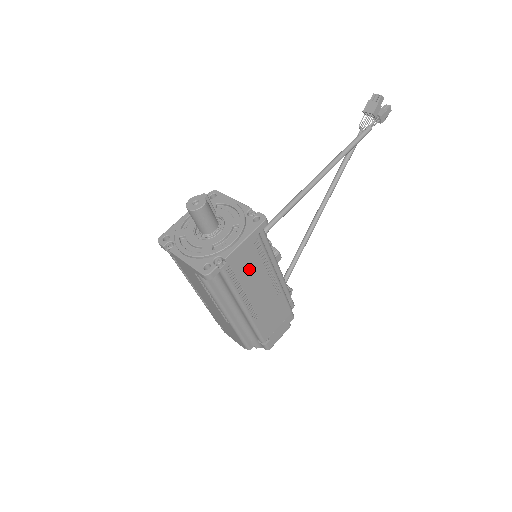
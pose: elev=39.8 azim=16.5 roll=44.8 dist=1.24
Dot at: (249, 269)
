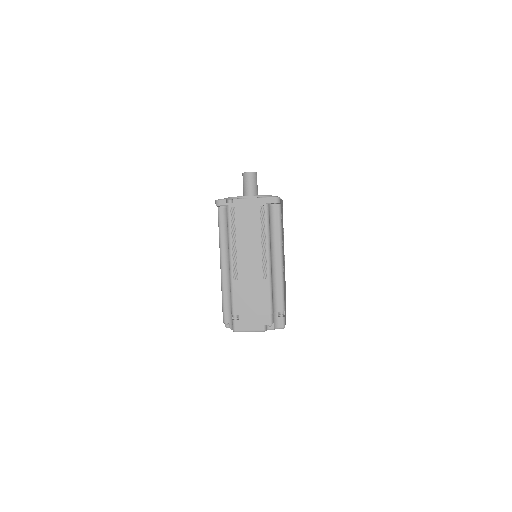
Dot at: (282, 225)
